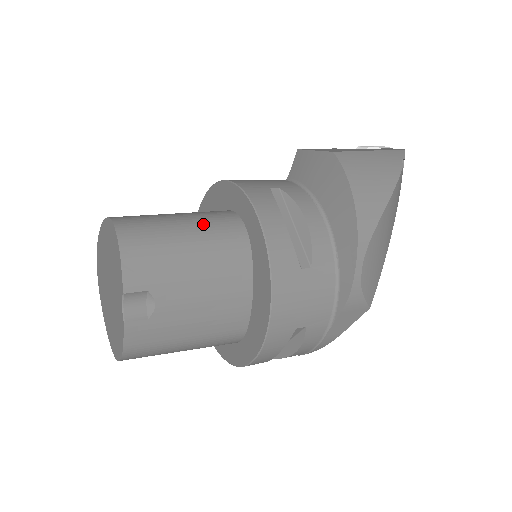
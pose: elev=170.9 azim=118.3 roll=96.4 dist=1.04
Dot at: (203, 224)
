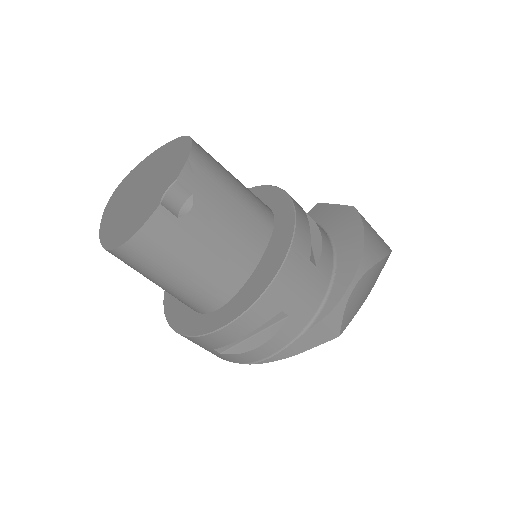
Dot at: (247, 188)
